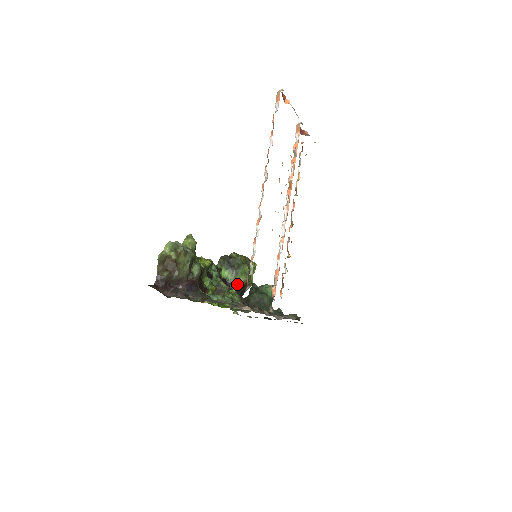
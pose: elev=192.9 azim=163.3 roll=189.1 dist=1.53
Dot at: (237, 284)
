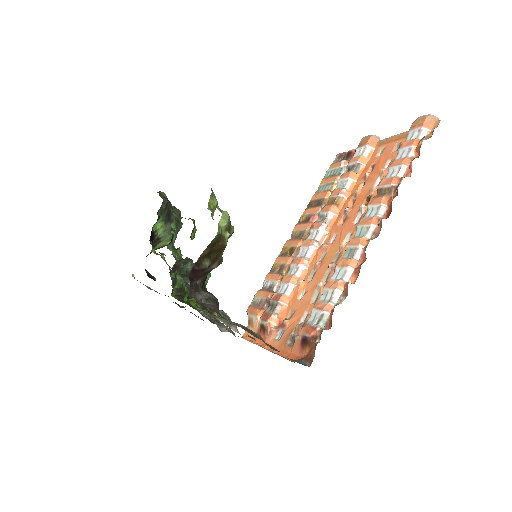
Dot at: (162, 244)
